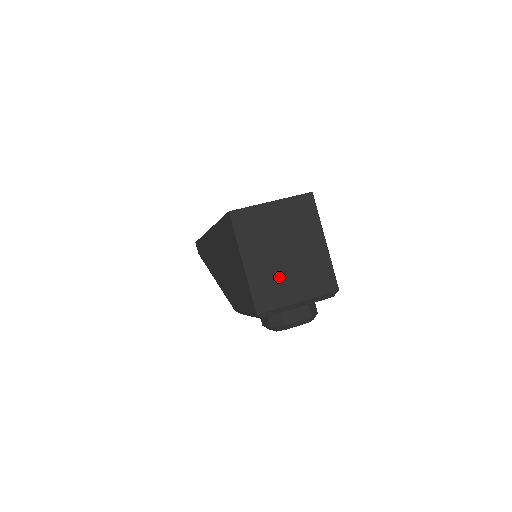
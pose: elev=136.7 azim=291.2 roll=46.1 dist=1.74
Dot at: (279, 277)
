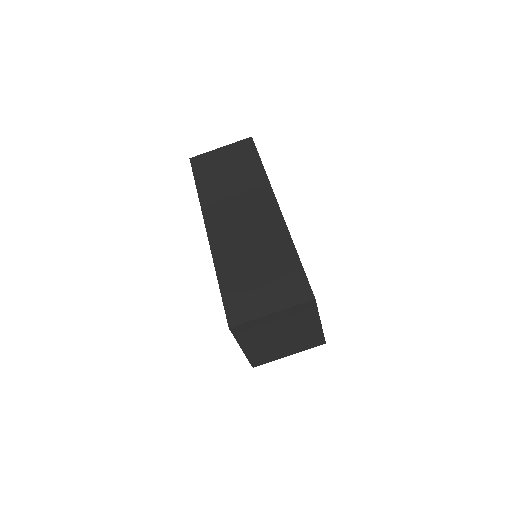
Dot at: (274, 349)
